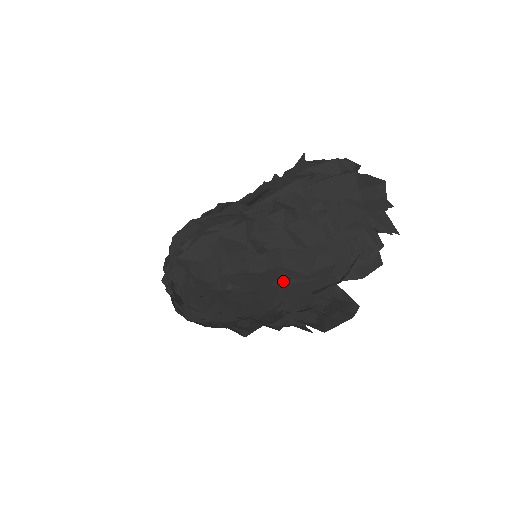
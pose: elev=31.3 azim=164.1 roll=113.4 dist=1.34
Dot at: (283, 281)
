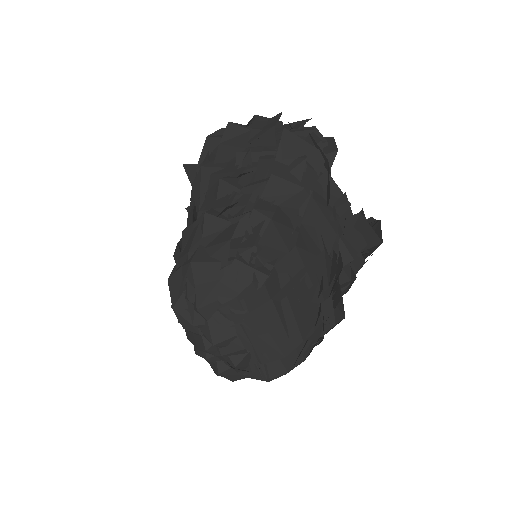
Dot at: (297, 218)
